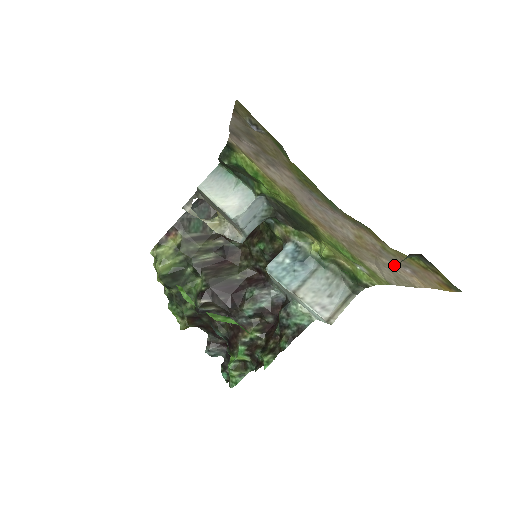
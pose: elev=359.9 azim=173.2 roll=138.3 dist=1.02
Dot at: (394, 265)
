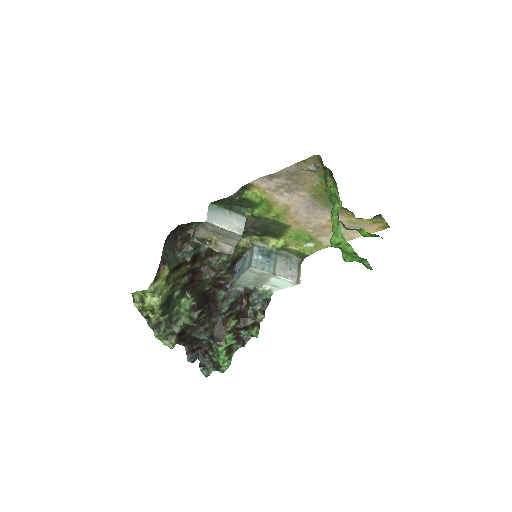
Dot at: (347, 230)
